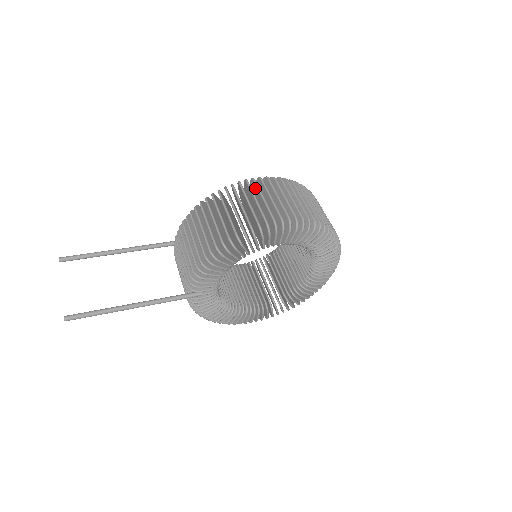
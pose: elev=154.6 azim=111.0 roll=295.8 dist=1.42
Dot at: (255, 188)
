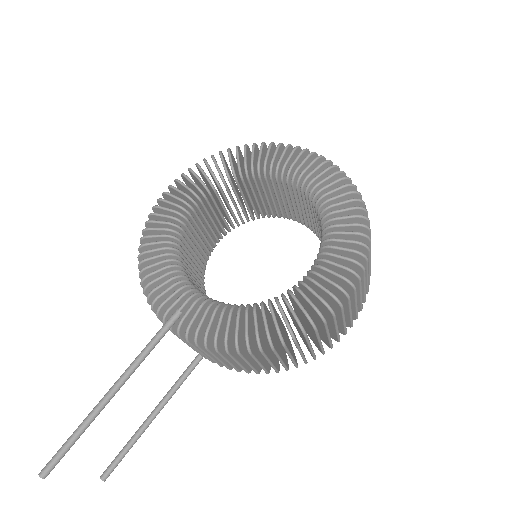
Dot at: (336, 308)
